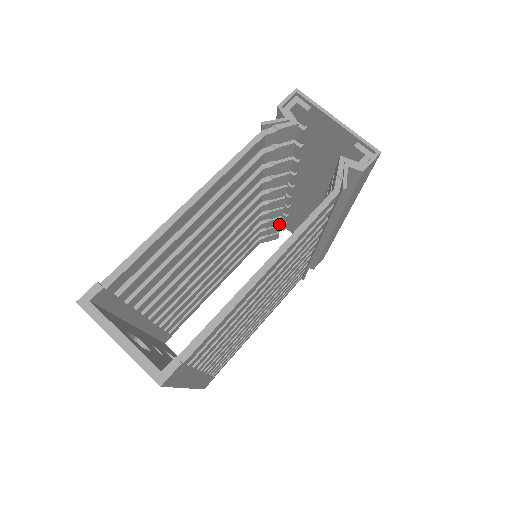
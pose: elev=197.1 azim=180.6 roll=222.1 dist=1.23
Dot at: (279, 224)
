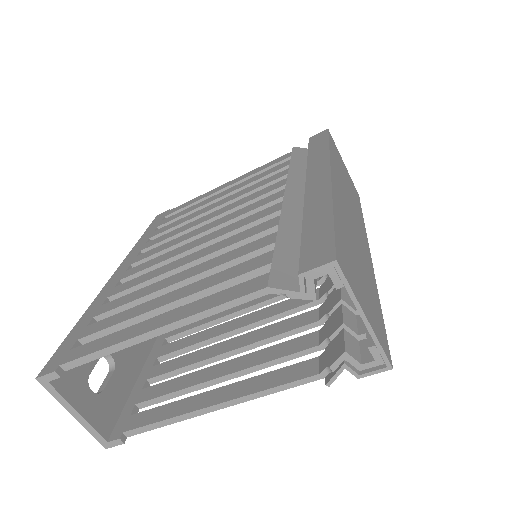
Dot at: occluded
